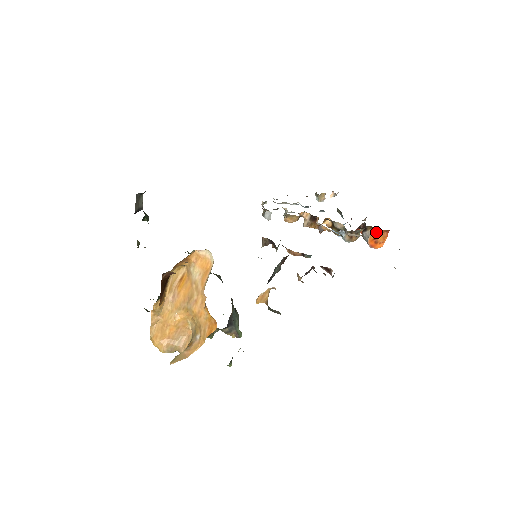
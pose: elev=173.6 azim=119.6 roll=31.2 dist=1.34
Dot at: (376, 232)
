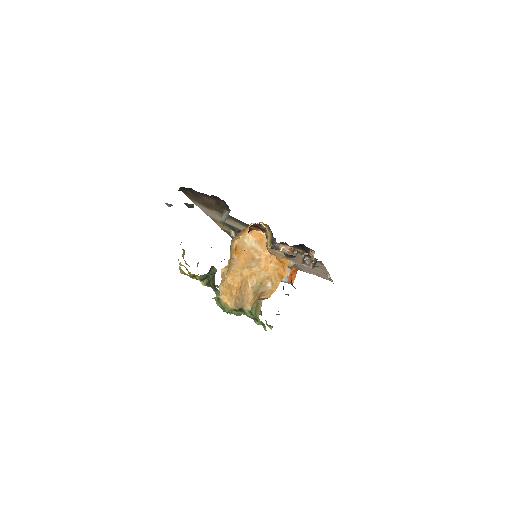
Dot at: (292, 270)
